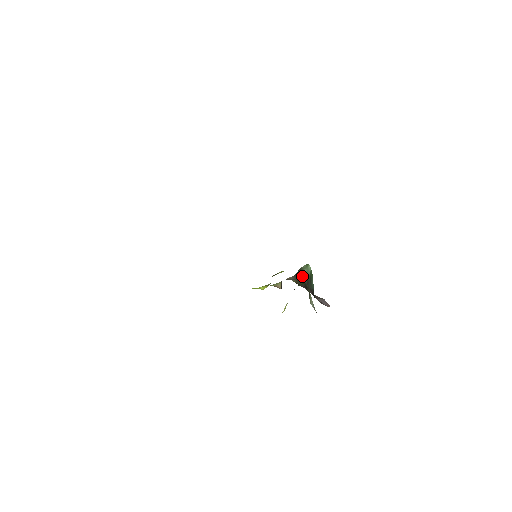
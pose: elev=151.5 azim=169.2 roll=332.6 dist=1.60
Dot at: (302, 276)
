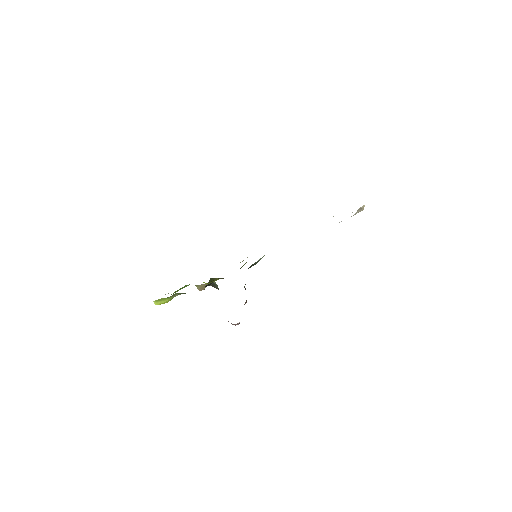
Dot at: occluded
